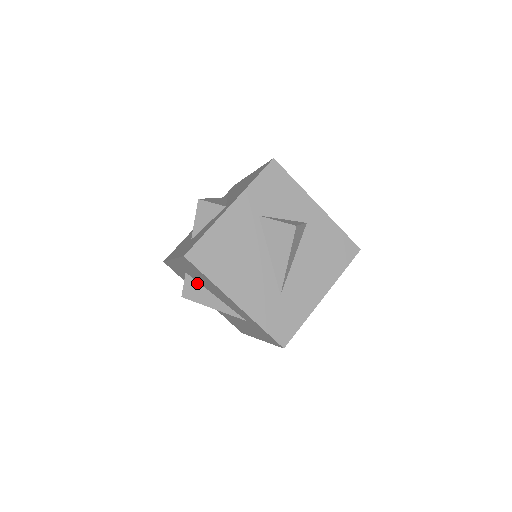
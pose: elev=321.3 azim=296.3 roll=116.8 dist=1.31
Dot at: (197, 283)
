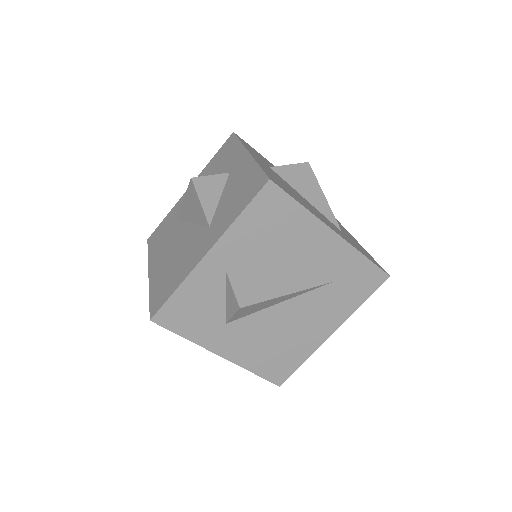
Dot at: (249, 275)
